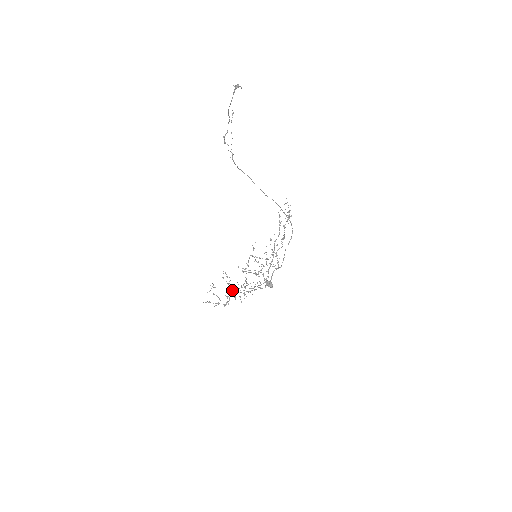
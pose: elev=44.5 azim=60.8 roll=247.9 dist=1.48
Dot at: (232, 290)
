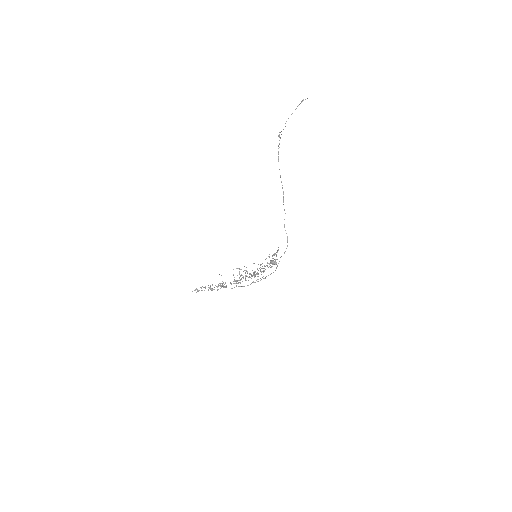
Dot at: occluded
